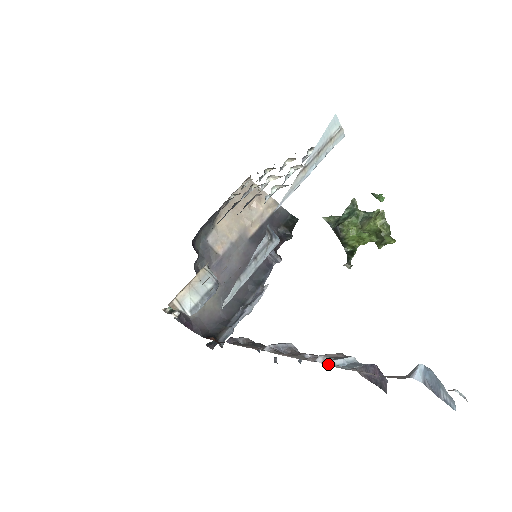
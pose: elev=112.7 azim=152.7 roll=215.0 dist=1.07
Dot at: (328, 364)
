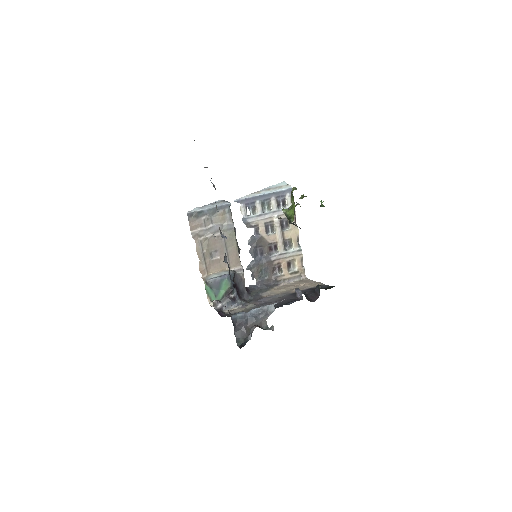
Dot at: occluded
